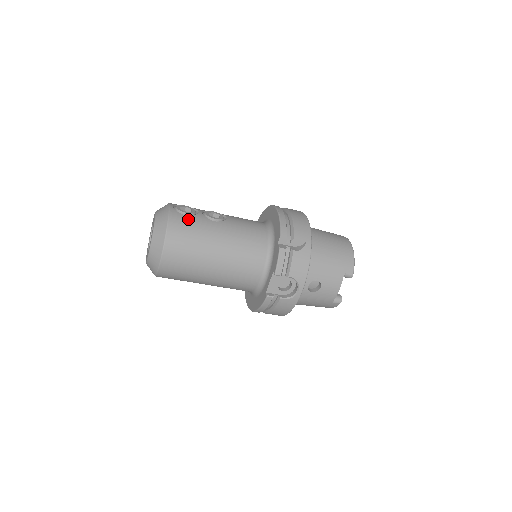
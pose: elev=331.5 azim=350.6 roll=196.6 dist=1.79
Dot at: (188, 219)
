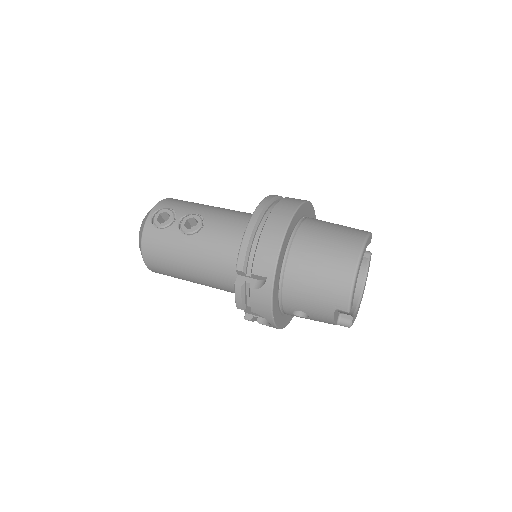
Dot at: (160, 234)
